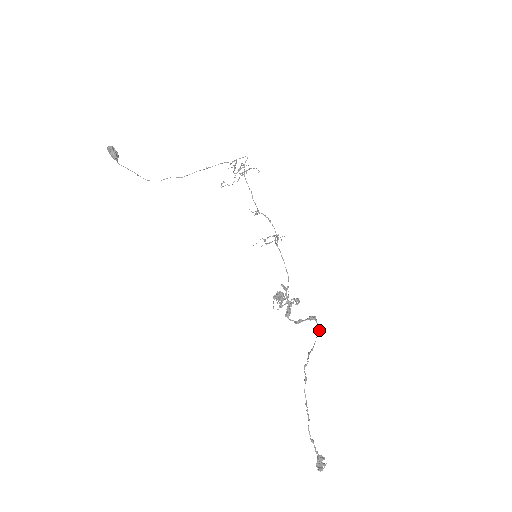
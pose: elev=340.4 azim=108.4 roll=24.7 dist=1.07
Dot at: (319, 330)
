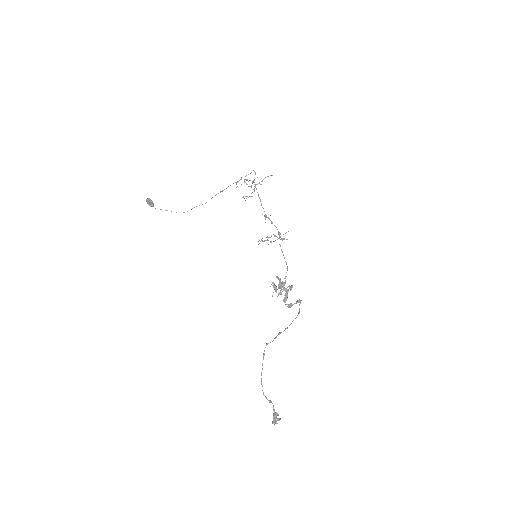
Dot at: (299, 312)
